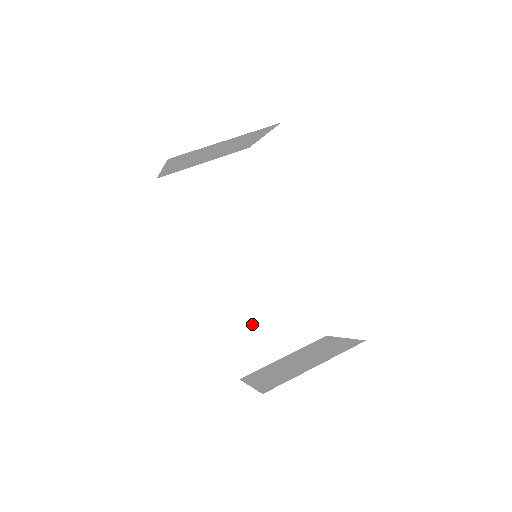
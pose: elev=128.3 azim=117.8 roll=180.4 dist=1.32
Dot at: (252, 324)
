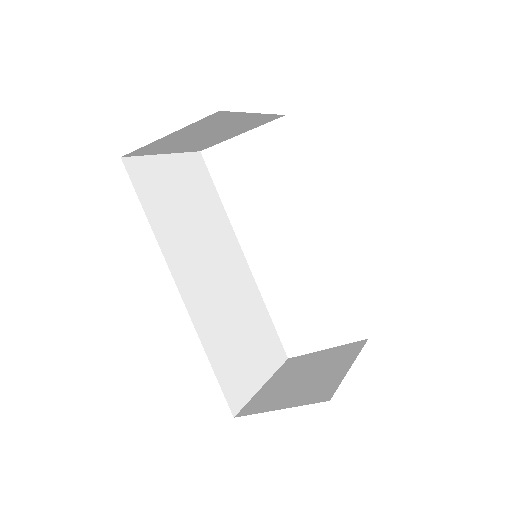
Dot at: (233, 347)
